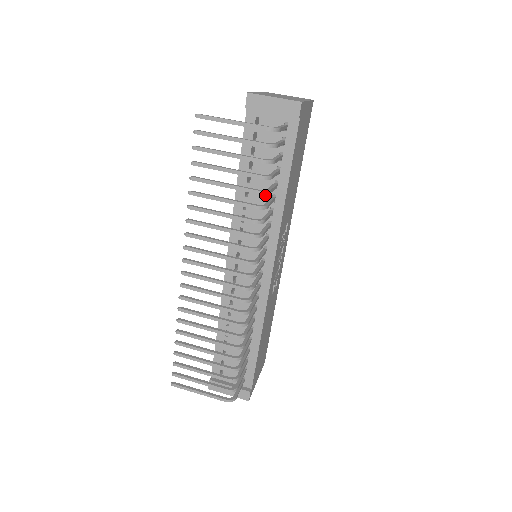
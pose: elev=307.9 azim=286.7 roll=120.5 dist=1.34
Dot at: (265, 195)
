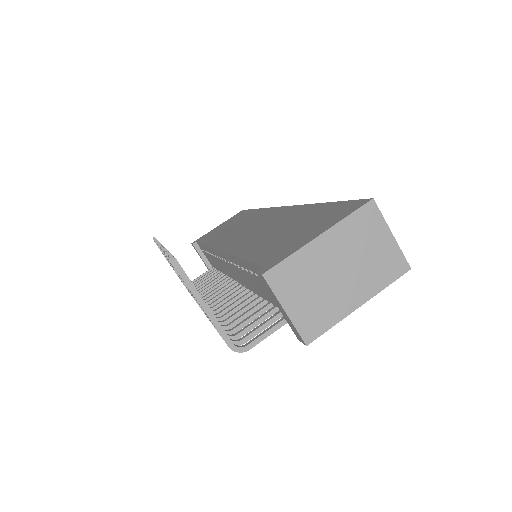
Dot at: (256, 289)
